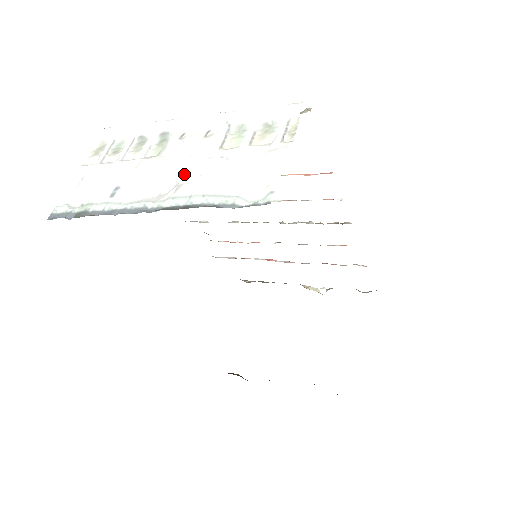
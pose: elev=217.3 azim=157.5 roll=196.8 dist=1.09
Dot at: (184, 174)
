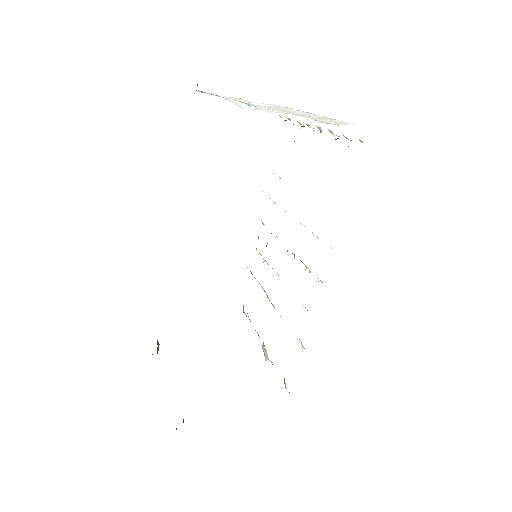
Dot at: occluded
